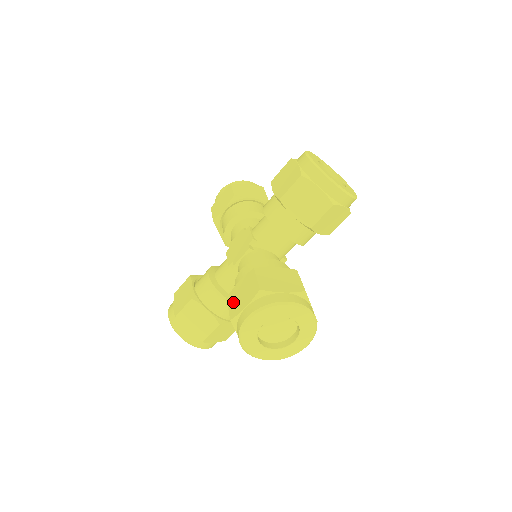
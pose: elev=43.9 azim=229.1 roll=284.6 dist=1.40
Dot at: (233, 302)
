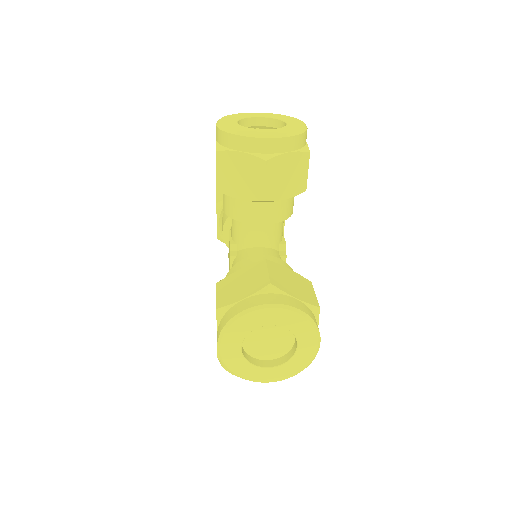
Dot at: occluded
